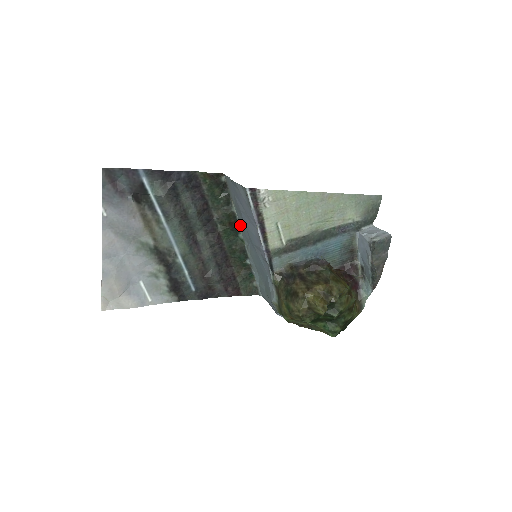
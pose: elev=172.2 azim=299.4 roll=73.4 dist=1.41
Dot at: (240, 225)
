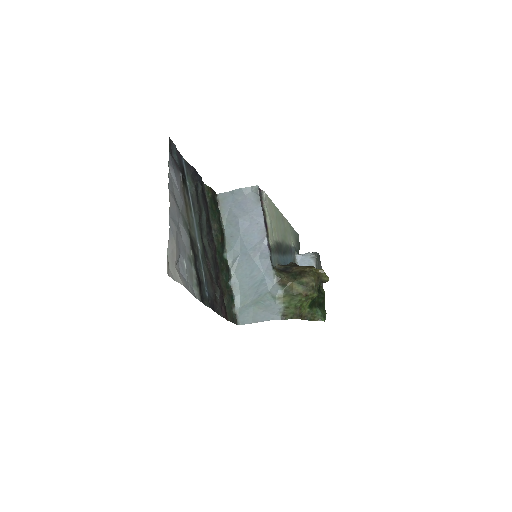
Dot at: (226, 243)
